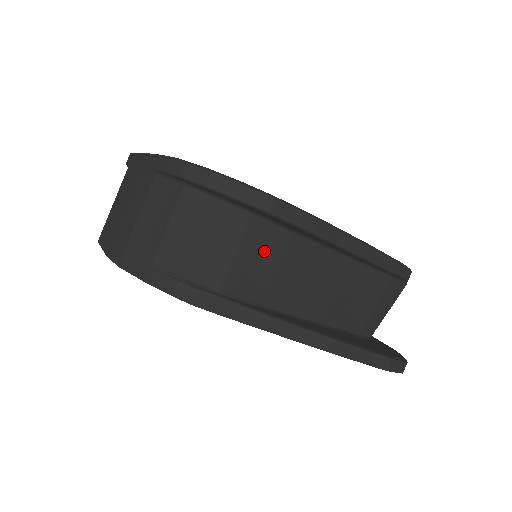
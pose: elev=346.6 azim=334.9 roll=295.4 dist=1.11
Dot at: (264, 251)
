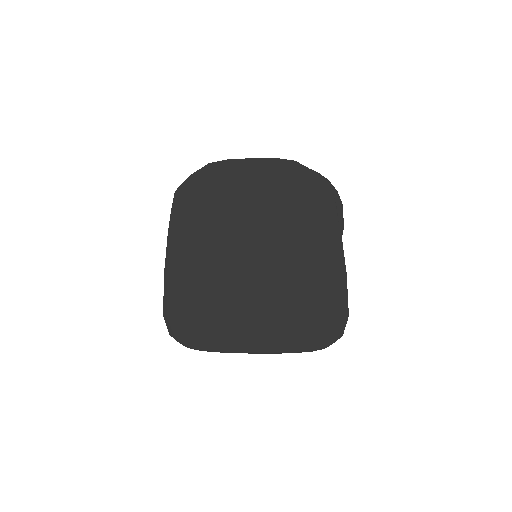
Dot at: occluded
